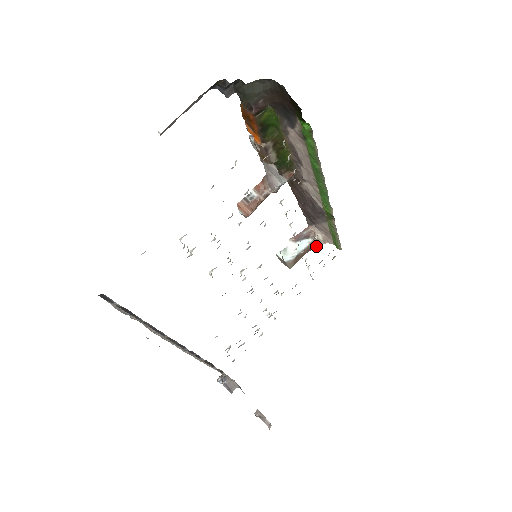
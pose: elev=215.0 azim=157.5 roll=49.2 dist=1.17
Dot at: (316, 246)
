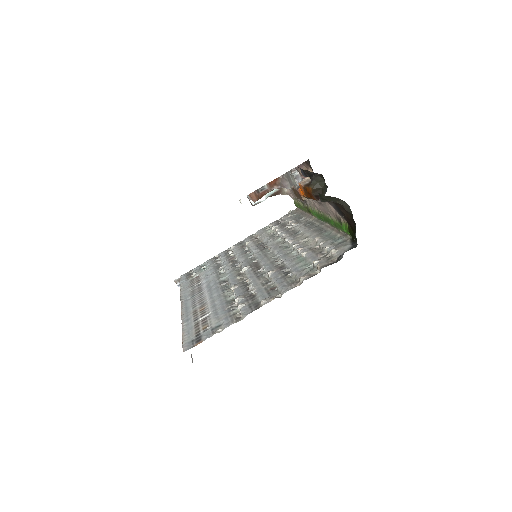
Dot at: (289, 226)
